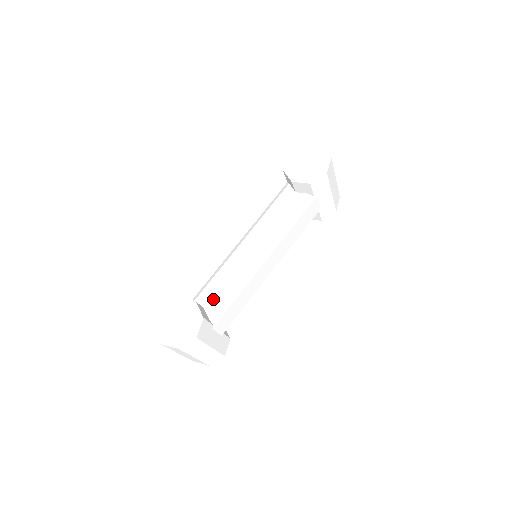
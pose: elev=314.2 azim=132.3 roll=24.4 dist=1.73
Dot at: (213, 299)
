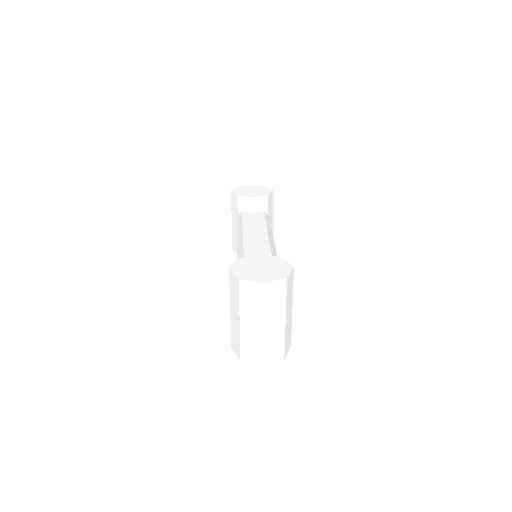
Dot at: occluded
